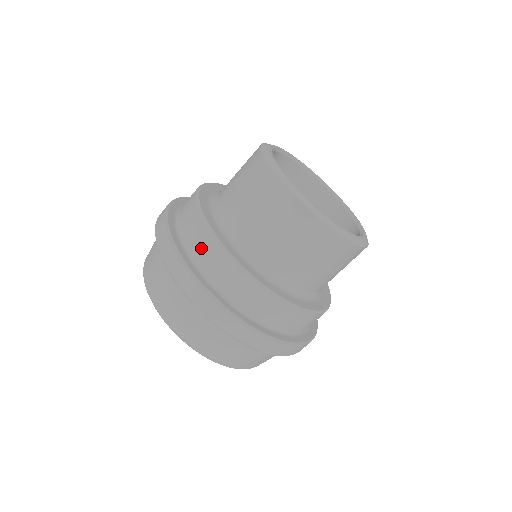
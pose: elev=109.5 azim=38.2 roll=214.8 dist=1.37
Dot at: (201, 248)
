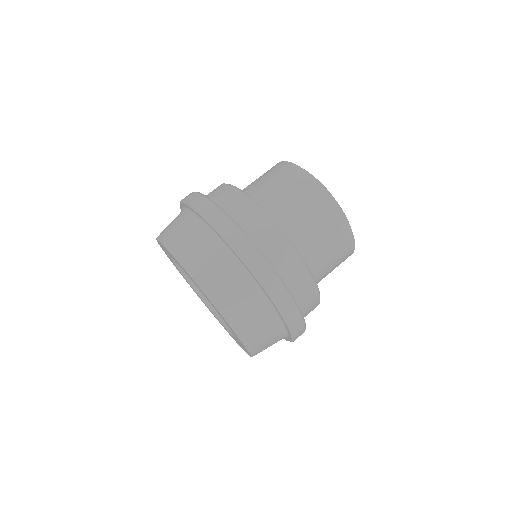
Dot at: (231, 201)
